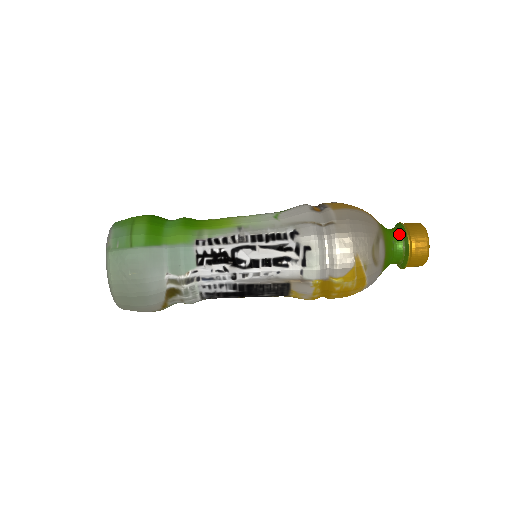
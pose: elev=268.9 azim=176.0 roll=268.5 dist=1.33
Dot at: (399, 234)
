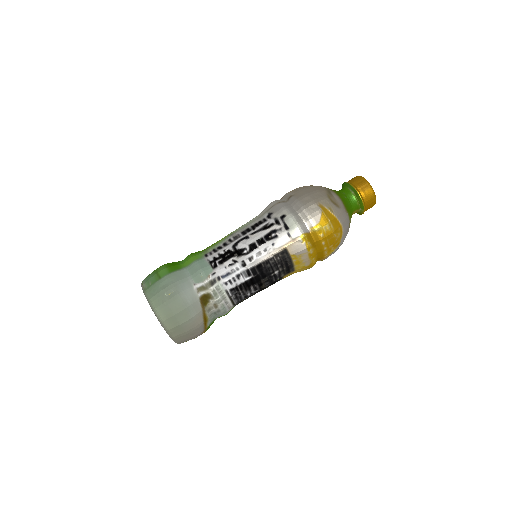
Dot at: (344, 188)
